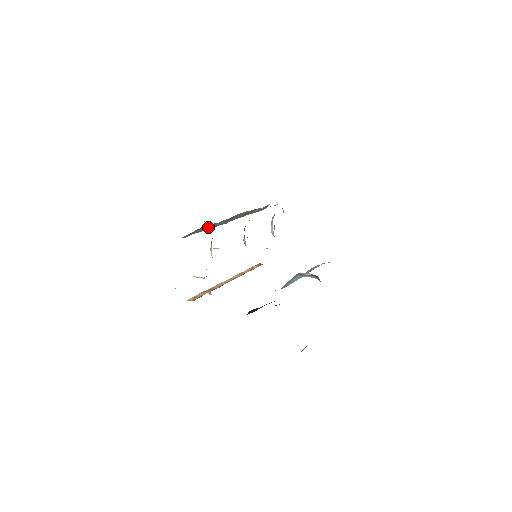
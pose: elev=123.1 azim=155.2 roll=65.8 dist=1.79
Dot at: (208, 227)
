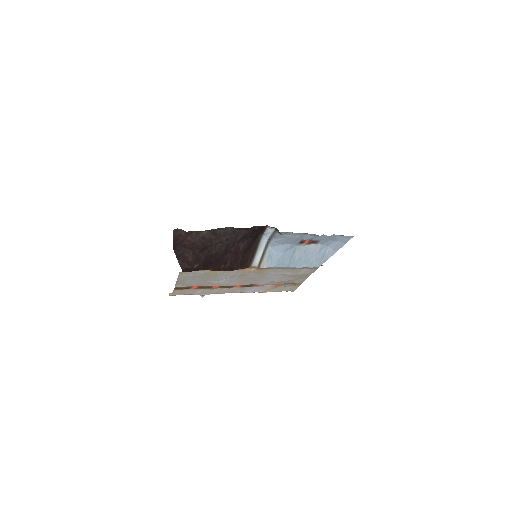
Dot at: occluded
